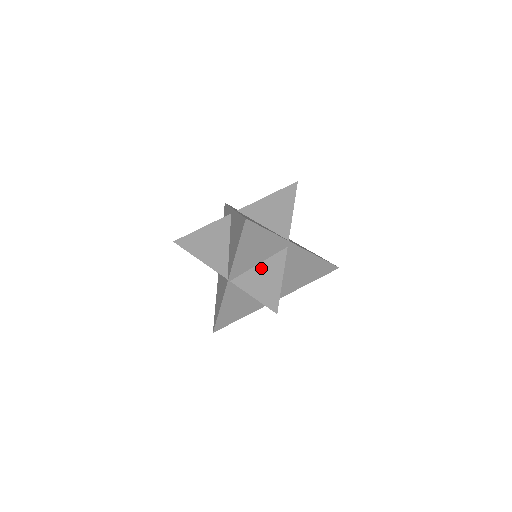
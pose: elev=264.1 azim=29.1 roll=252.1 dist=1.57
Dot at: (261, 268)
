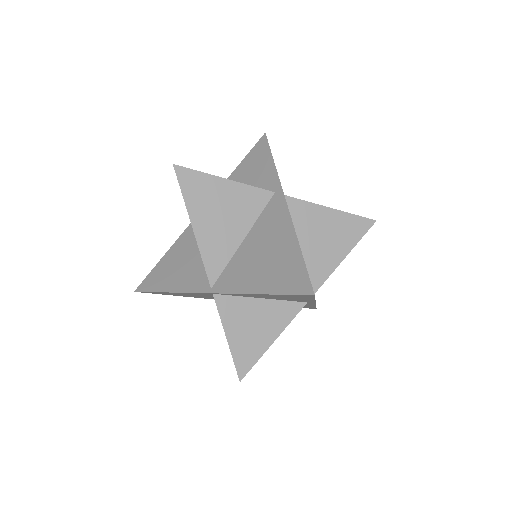
Dot at: (260, 306)
